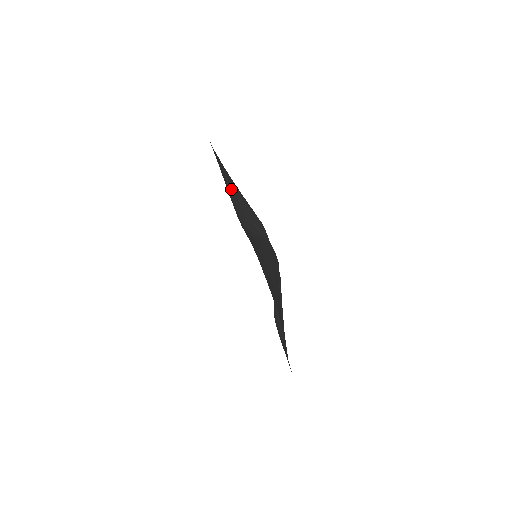
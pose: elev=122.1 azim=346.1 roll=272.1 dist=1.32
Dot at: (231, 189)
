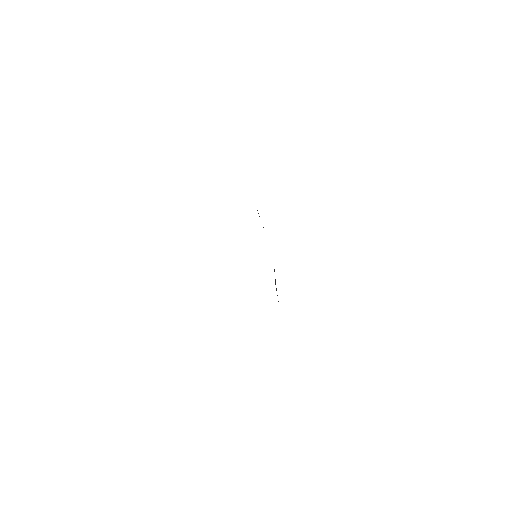
Dot at: occluded
